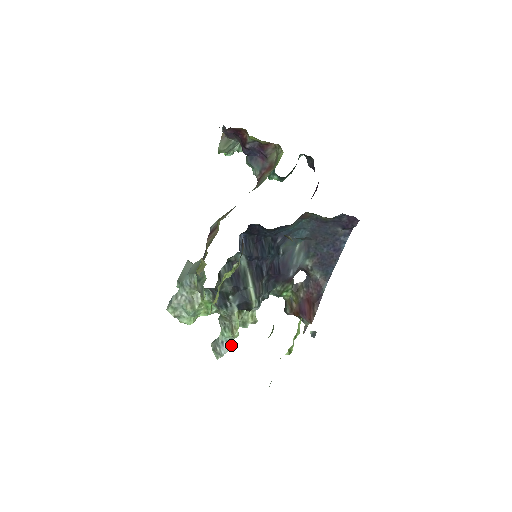
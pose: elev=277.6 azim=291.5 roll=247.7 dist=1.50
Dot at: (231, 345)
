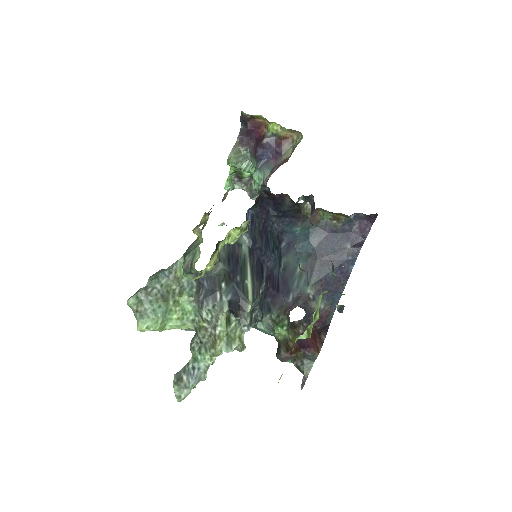
Dot at: (205, 375)
